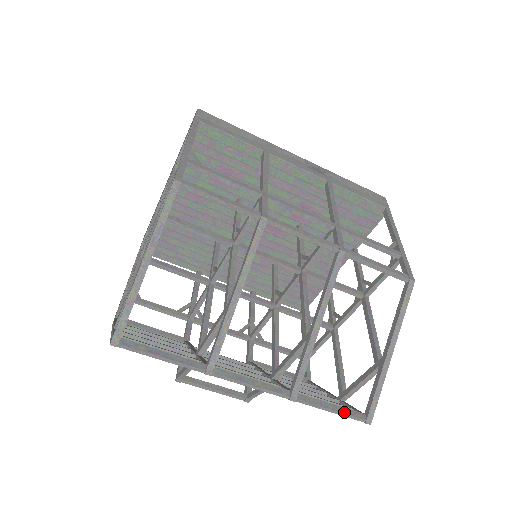
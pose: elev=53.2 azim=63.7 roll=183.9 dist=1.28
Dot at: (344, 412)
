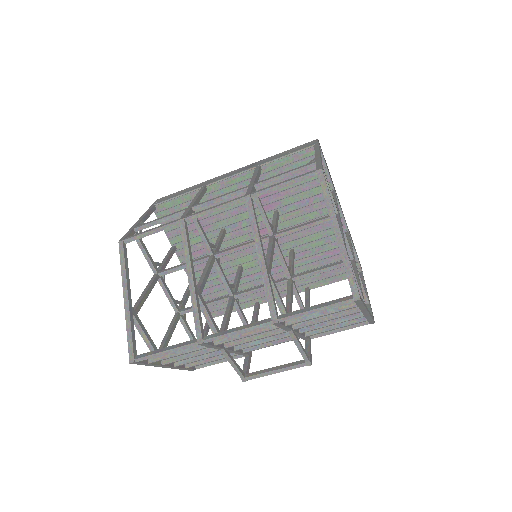
Dot at: (328, 305)
